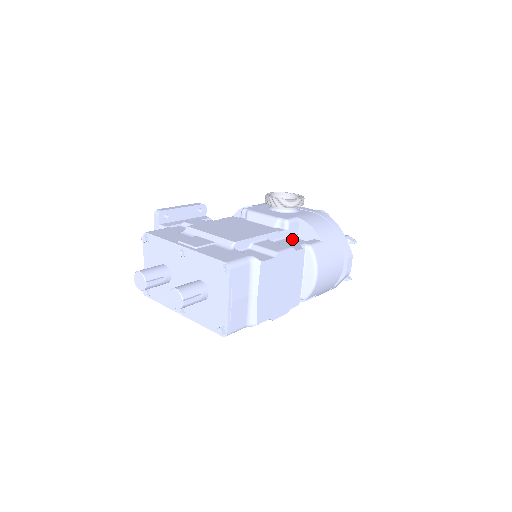
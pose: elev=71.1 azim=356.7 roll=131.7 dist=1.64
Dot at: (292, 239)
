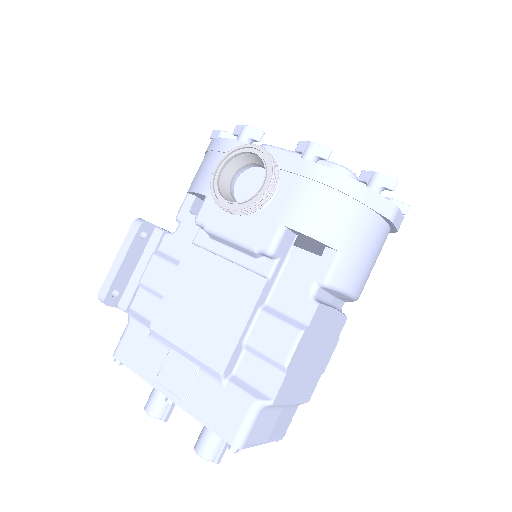
Dot at: (293, 269)
